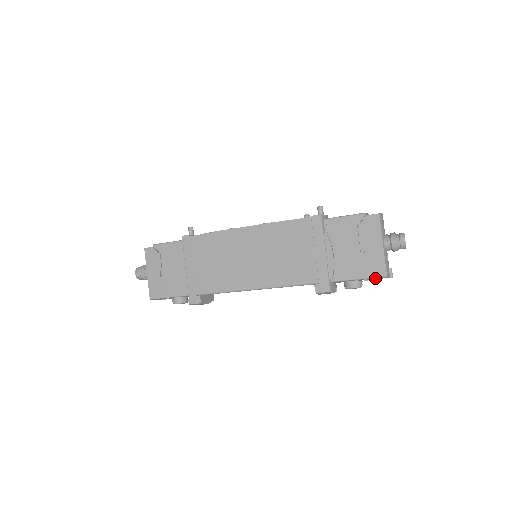
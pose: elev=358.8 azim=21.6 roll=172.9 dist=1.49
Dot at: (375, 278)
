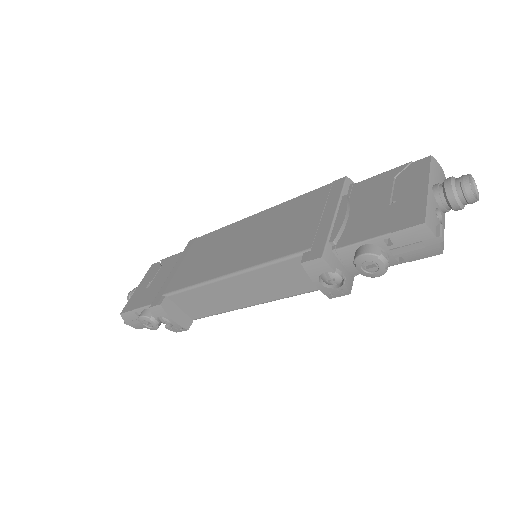
Dot at: (405, 233)
